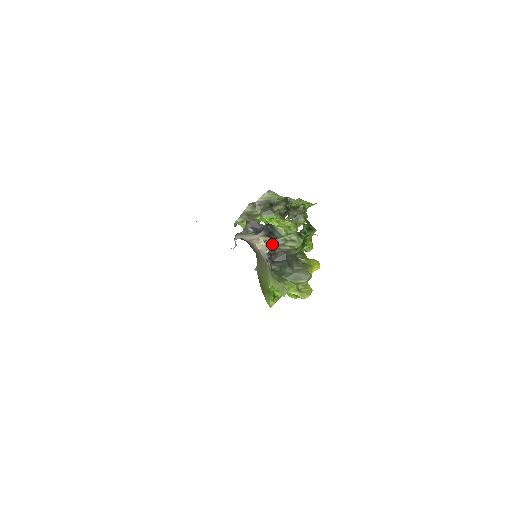
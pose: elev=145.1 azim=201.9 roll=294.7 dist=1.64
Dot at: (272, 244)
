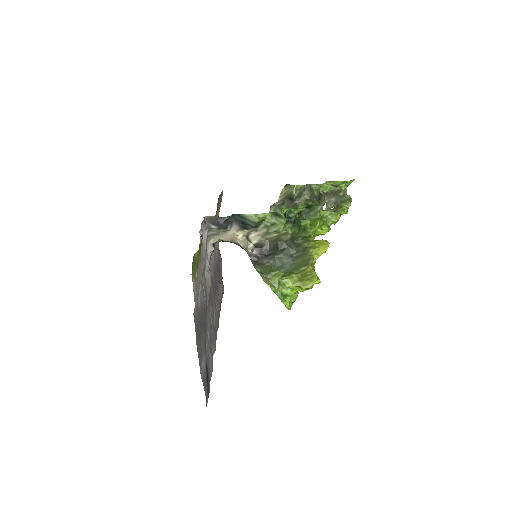
Dot at: (256, 236)
